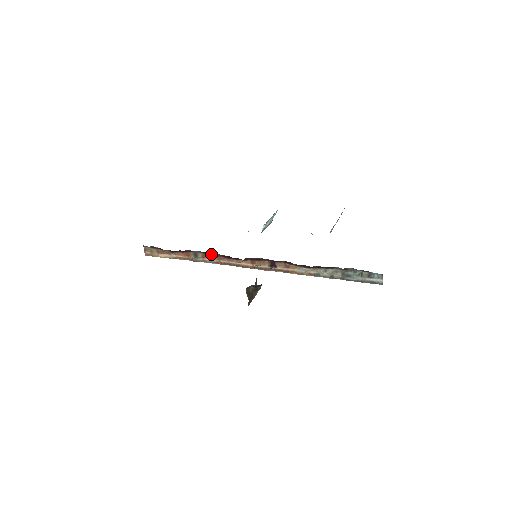
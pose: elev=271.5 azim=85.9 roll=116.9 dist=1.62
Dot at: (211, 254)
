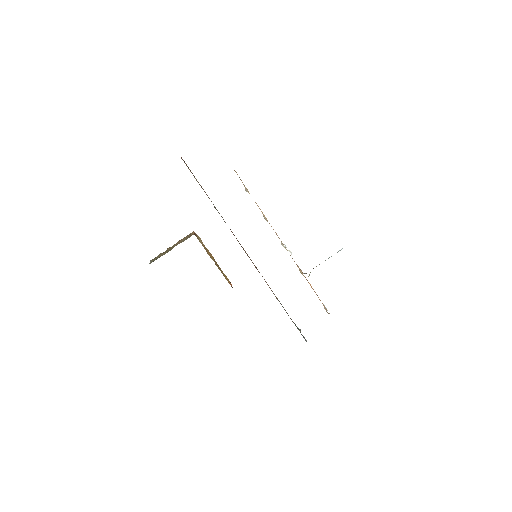
Dot at: occluded
